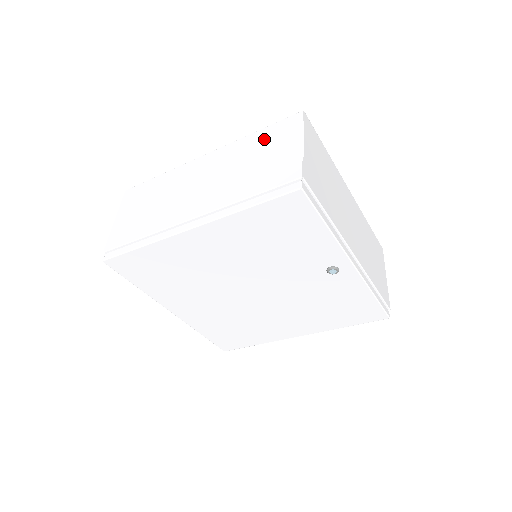
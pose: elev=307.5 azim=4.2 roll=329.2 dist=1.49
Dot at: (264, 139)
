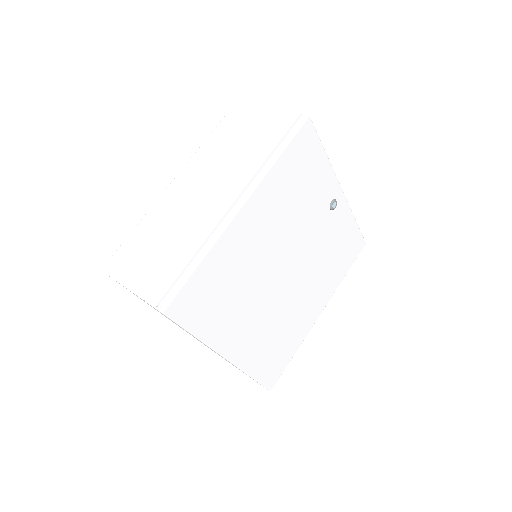
Dot at: (226, 131)
